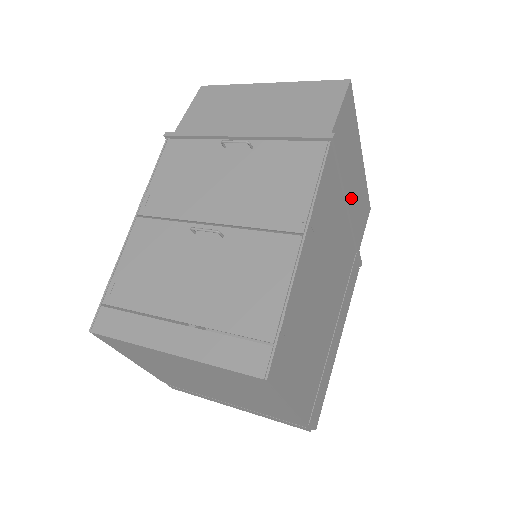
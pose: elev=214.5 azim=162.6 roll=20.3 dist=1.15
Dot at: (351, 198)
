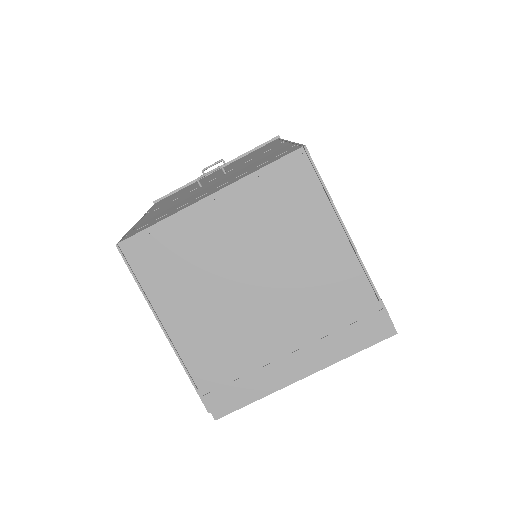
Dot at: occluded
